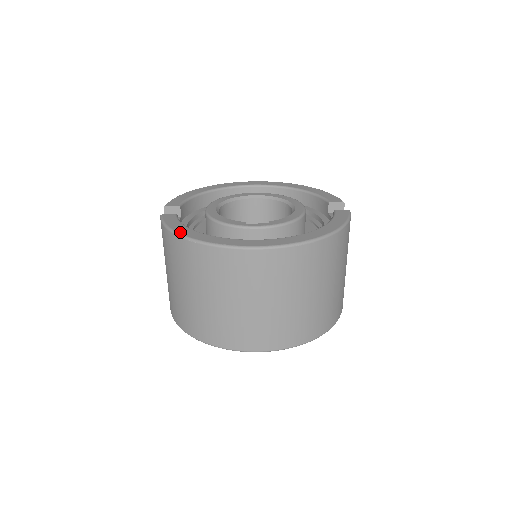
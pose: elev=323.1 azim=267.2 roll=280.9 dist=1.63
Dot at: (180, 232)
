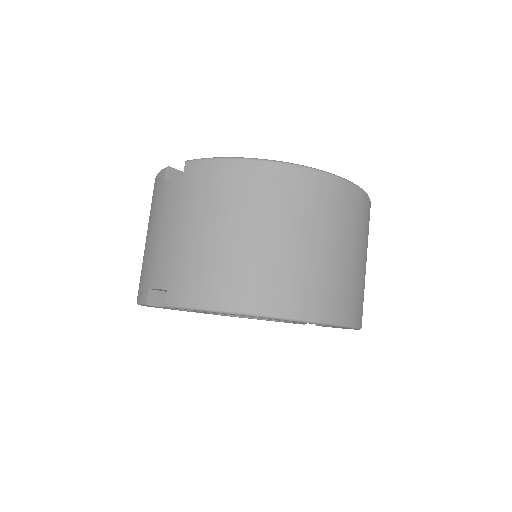
Dot at: (254, 158)
